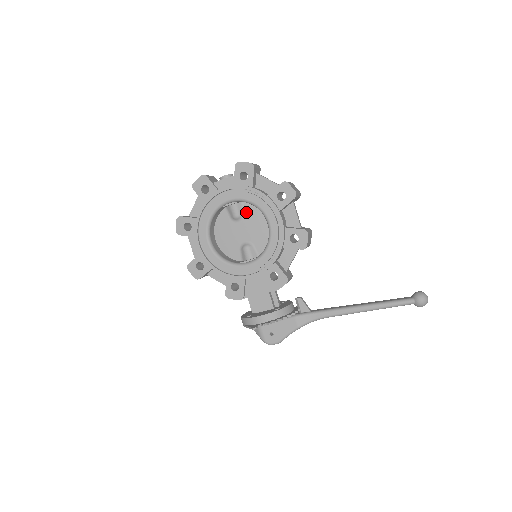
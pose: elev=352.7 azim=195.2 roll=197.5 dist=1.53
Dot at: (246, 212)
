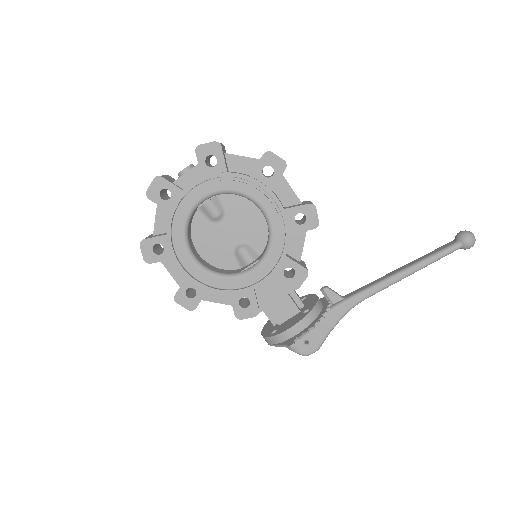
Dot at: (226, 206)
